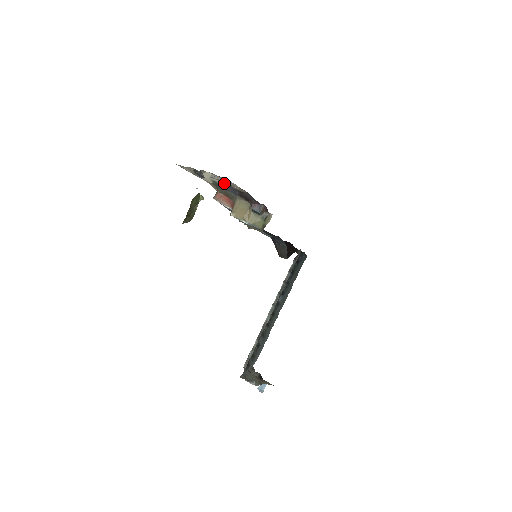
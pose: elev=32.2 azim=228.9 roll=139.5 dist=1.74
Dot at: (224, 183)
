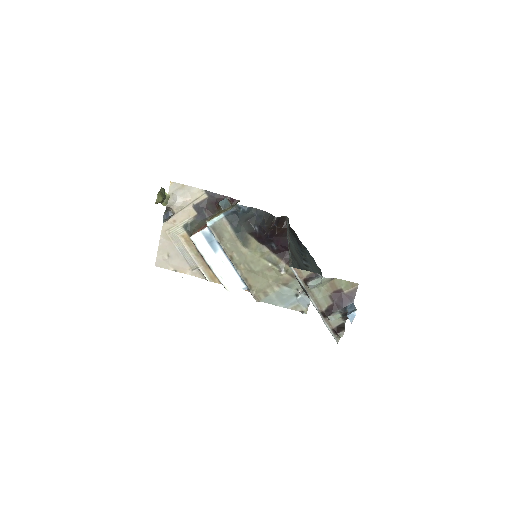
Dot at: (191, 214)
